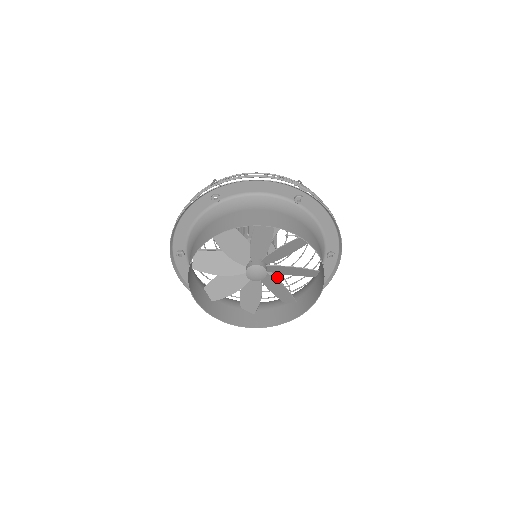
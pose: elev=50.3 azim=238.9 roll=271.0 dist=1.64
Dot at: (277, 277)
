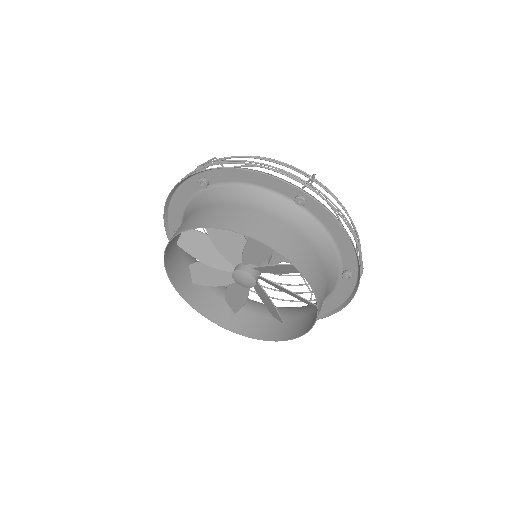
Dot at: occluded
